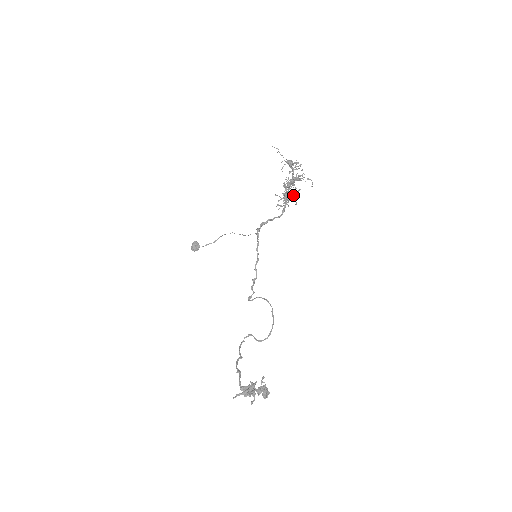
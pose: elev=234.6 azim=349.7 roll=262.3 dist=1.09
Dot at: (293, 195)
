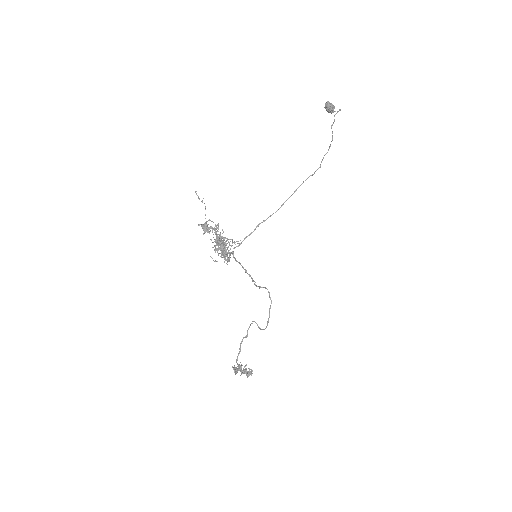
Dot at: (225, 252)
